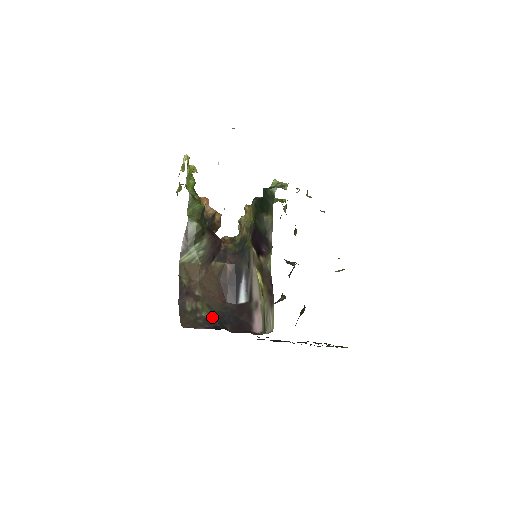
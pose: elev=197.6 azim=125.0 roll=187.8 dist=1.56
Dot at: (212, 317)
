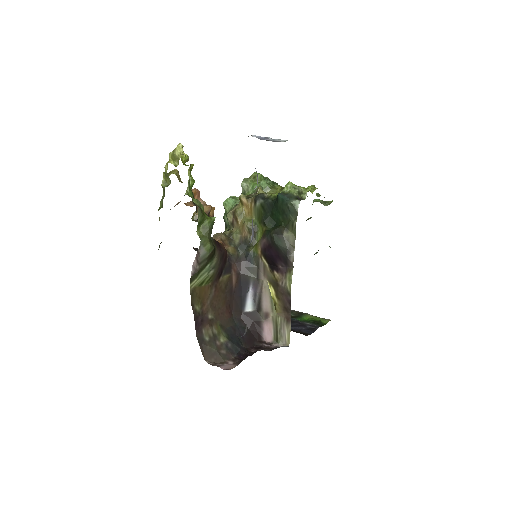
Dot at: (230, 341)
